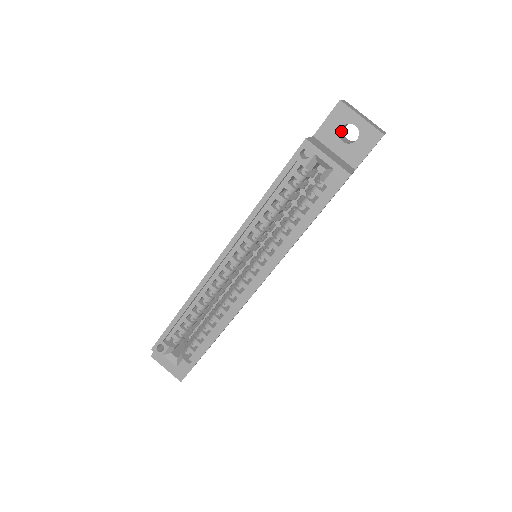
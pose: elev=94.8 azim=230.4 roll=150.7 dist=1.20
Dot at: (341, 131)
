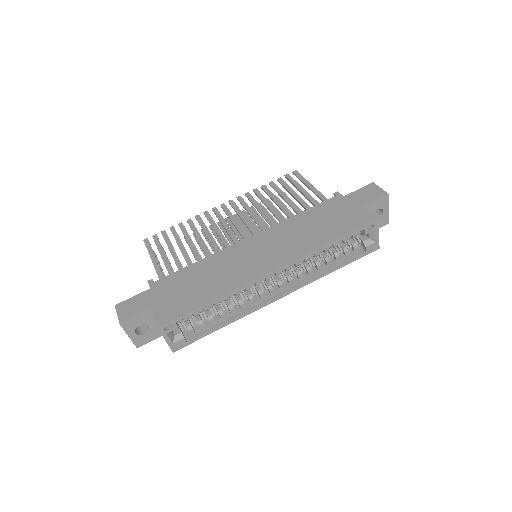
Dot at: occluded
